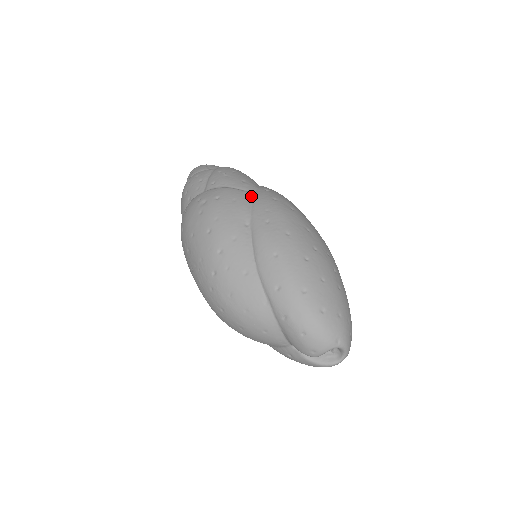
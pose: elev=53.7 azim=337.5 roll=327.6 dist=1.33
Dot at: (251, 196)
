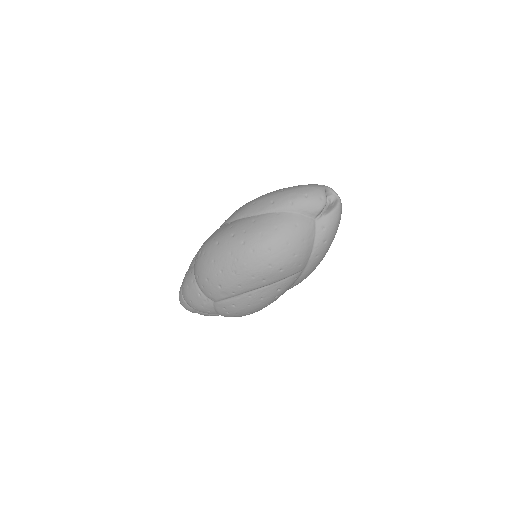
Dot at: occluded
